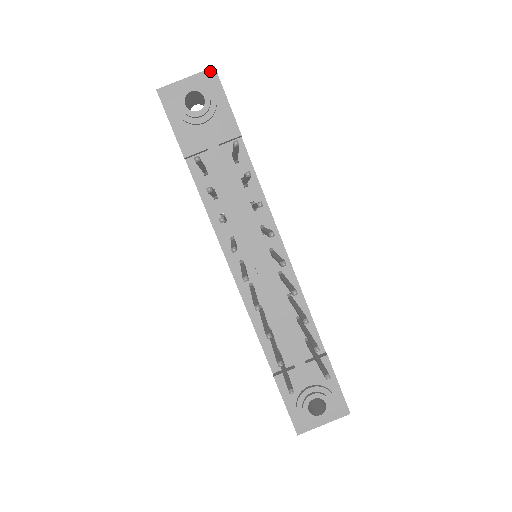
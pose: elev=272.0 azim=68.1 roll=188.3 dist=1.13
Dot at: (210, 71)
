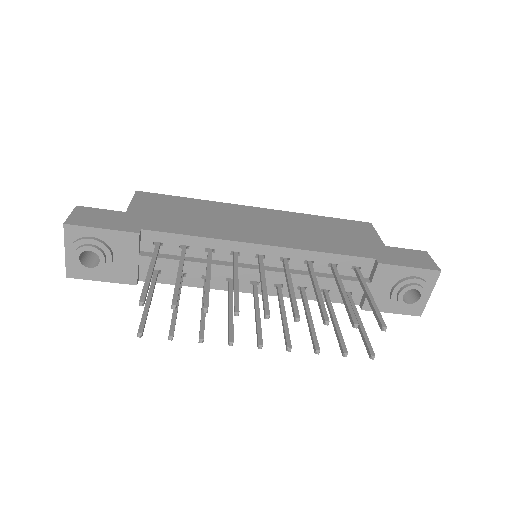
Dot at: (66, 230)
